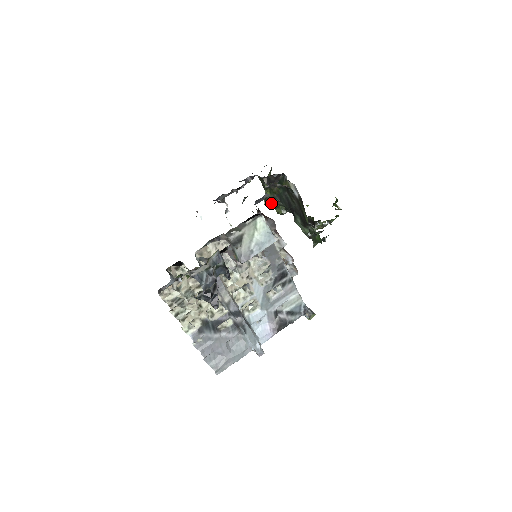
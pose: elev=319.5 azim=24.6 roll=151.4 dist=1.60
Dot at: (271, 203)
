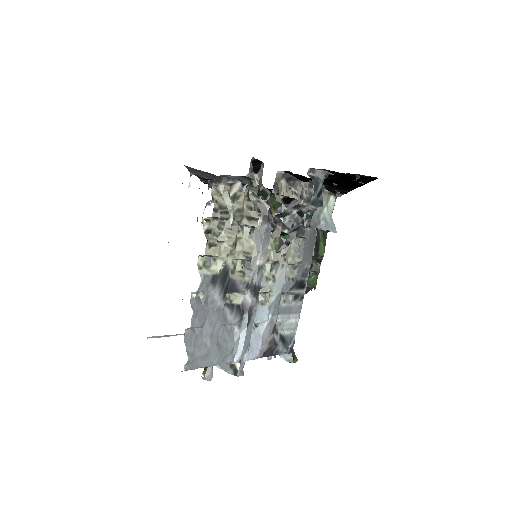
Dot at: occluded
